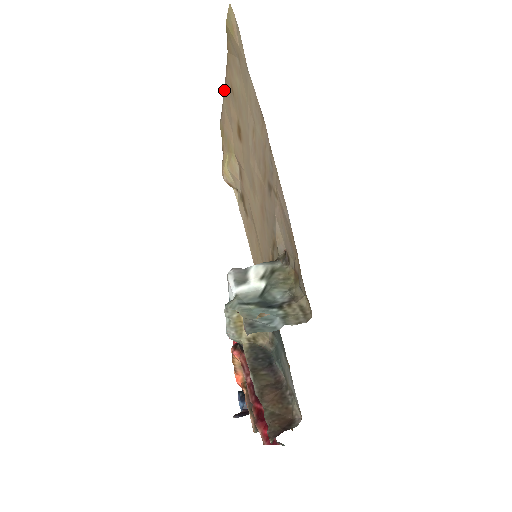
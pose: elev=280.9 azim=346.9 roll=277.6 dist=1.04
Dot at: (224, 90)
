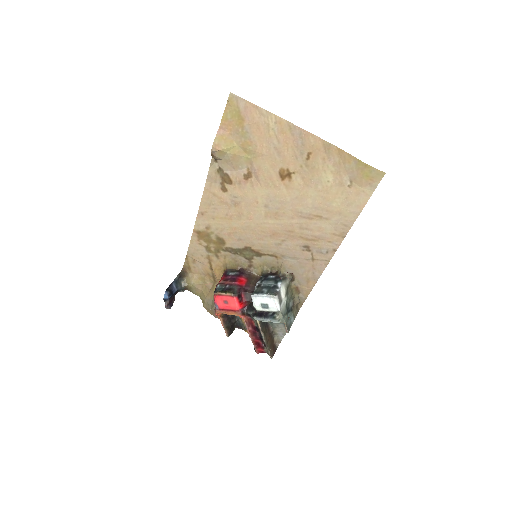
Dot at: (286, 121)
